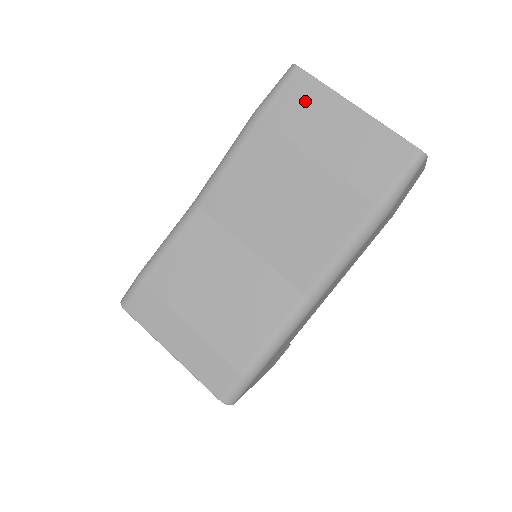
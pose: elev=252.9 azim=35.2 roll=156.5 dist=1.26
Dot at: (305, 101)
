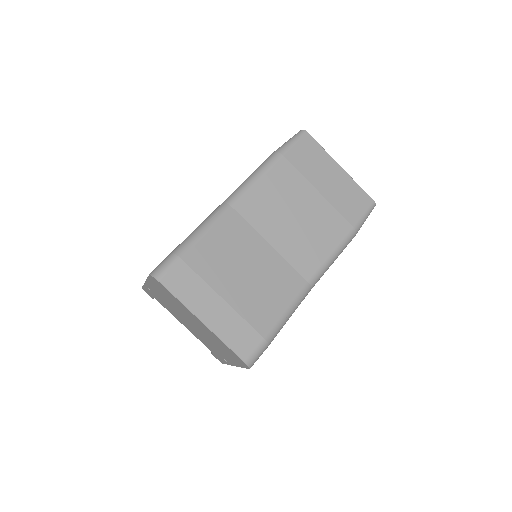
Dot at: (312, 154)
